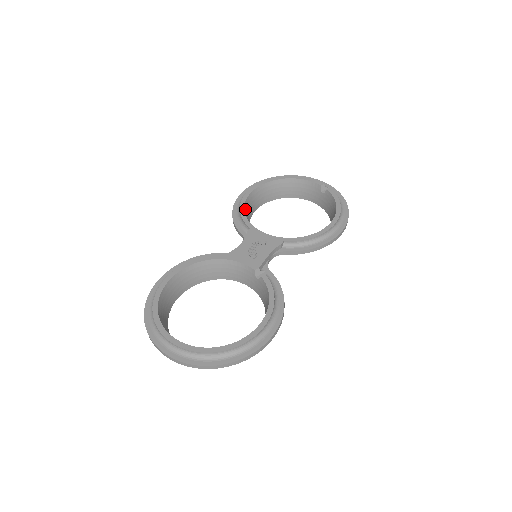
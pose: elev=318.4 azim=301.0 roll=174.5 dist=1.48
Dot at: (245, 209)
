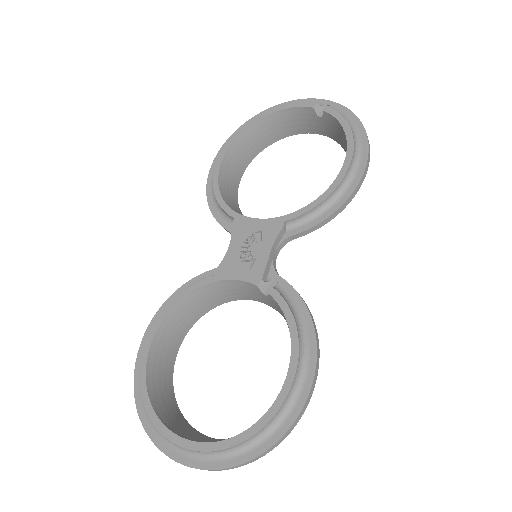
Dot at: (222, 189)
